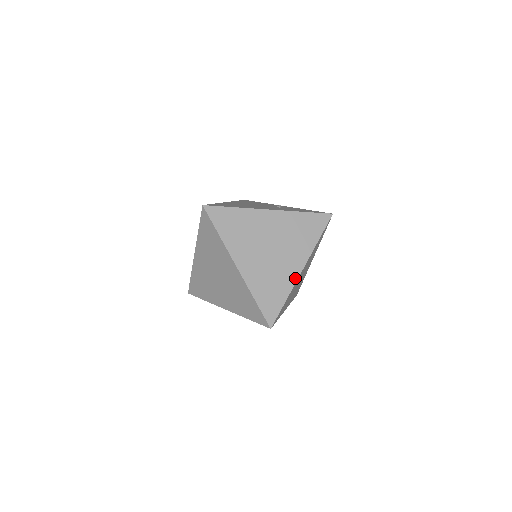
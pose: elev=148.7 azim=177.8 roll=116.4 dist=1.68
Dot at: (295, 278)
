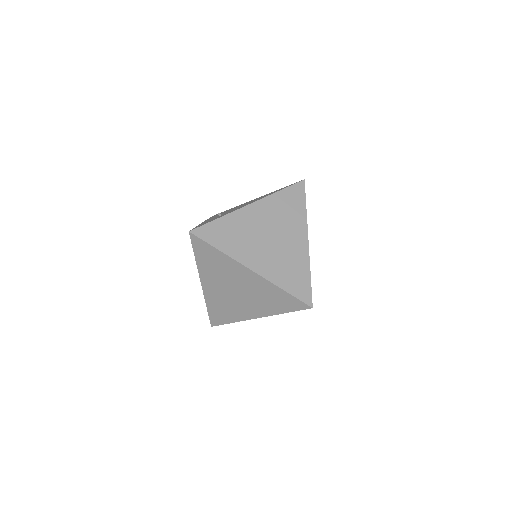
Dot at: occluded
